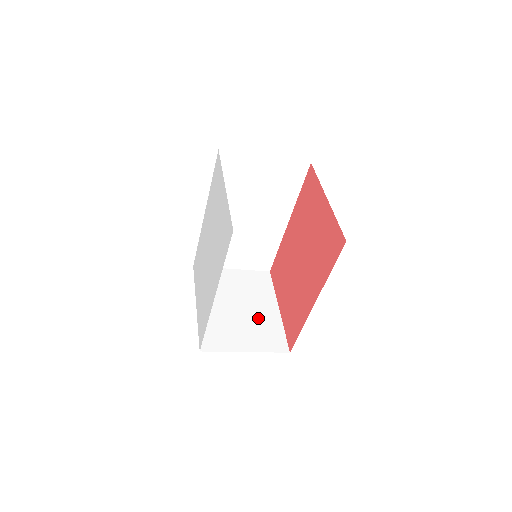
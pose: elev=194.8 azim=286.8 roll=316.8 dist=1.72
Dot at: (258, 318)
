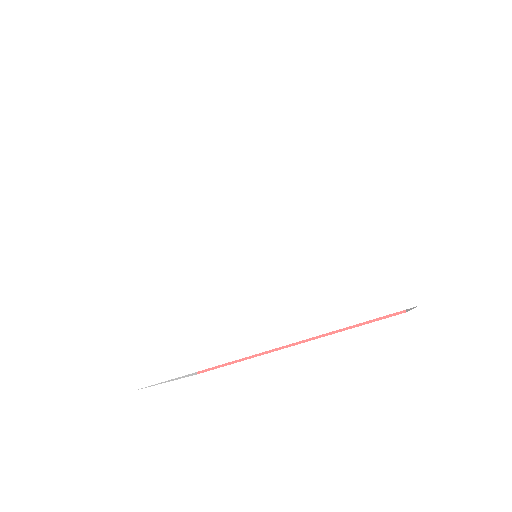
Dot at: occluded
